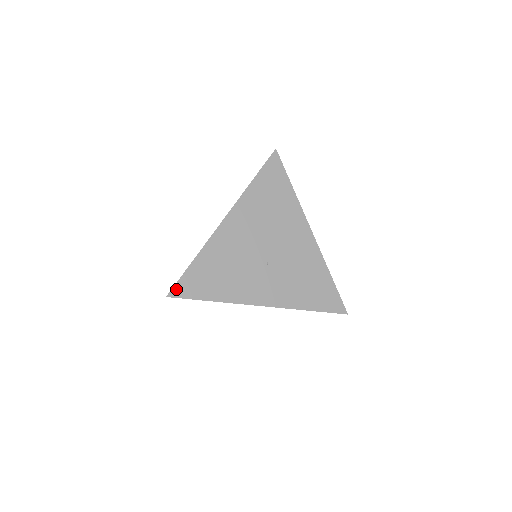
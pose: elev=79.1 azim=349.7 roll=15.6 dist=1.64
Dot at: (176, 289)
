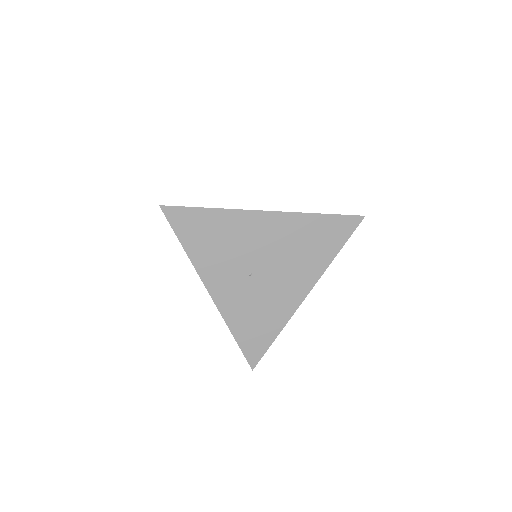
Dot at: (172, 209)
